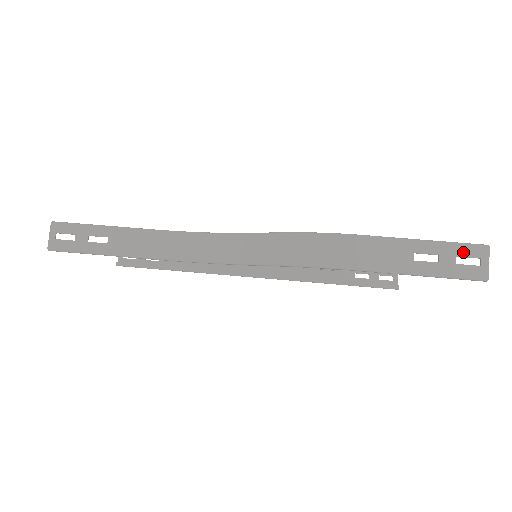
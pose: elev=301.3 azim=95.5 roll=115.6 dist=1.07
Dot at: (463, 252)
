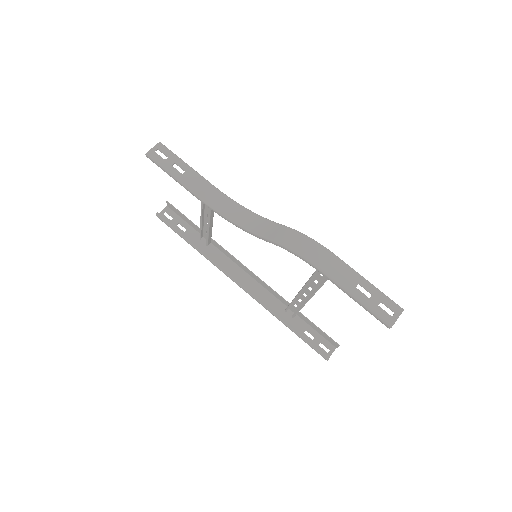
Dot at: (387, 302)
